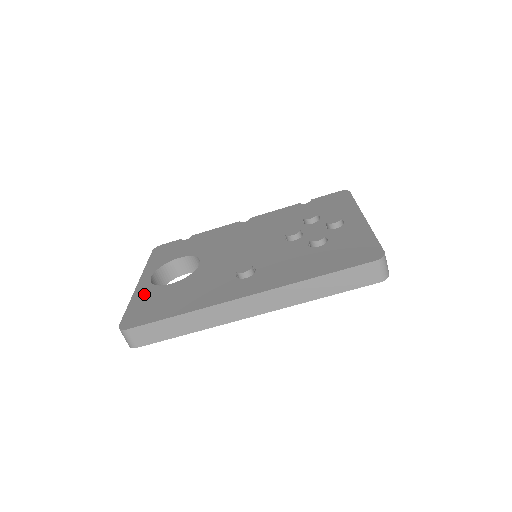
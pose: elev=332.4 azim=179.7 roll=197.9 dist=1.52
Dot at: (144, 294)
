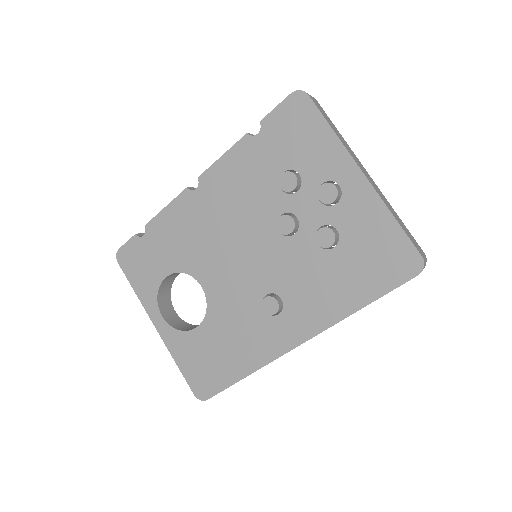
Dot at: (180, 347)
